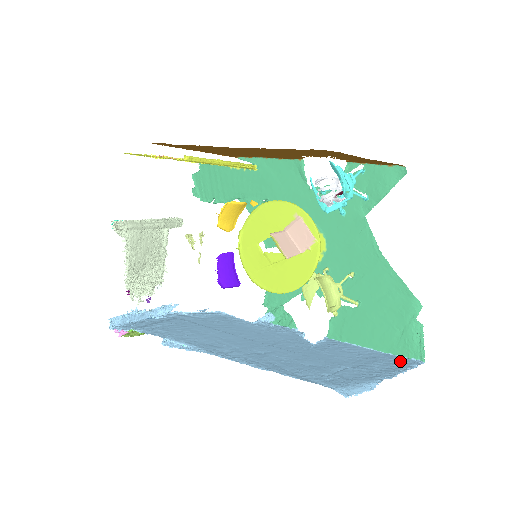
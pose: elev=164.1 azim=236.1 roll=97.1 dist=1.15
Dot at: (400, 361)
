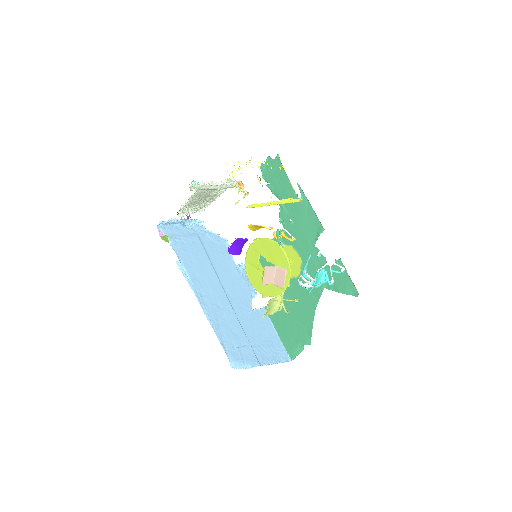
Dot at: (281, 353)
